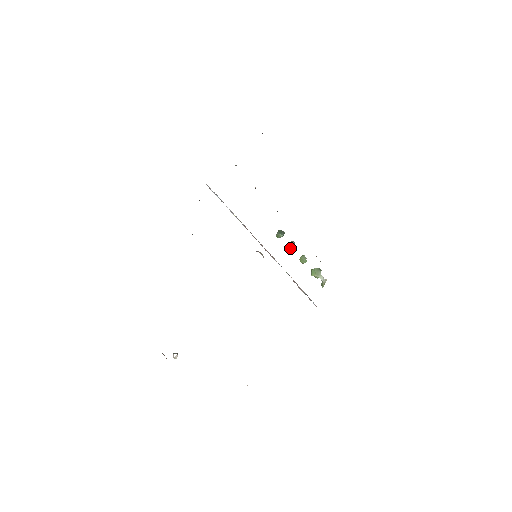
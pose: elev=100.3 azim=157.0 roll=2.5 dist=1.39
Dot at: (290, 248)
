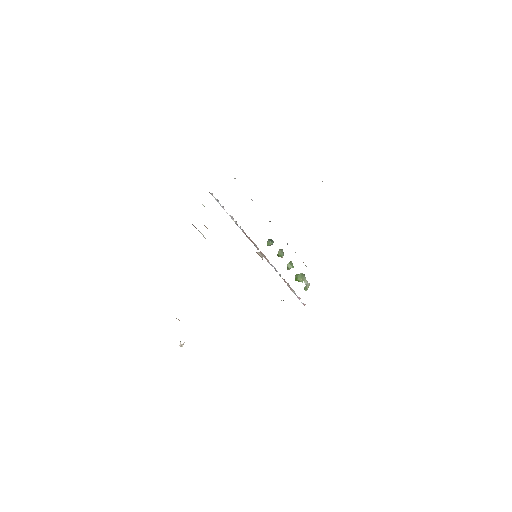
Dot at: (280, 254)
